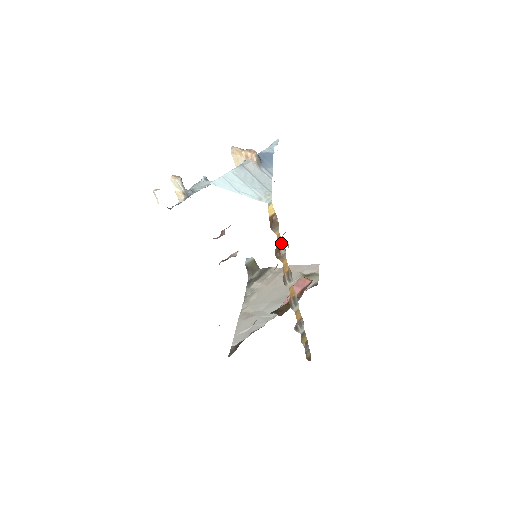
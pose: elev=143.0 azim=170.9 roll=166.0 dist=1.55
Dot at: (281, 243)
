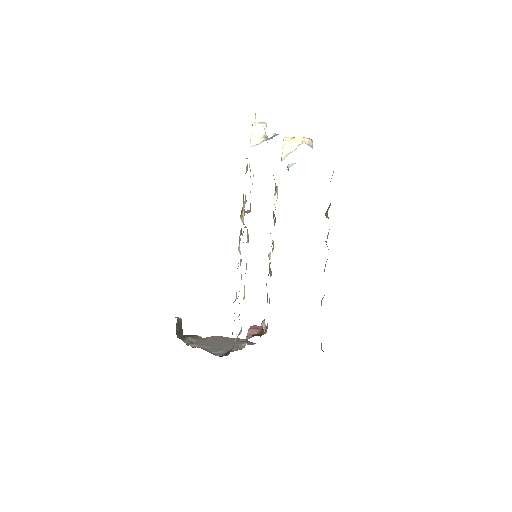
Dot at: (330, 205)
